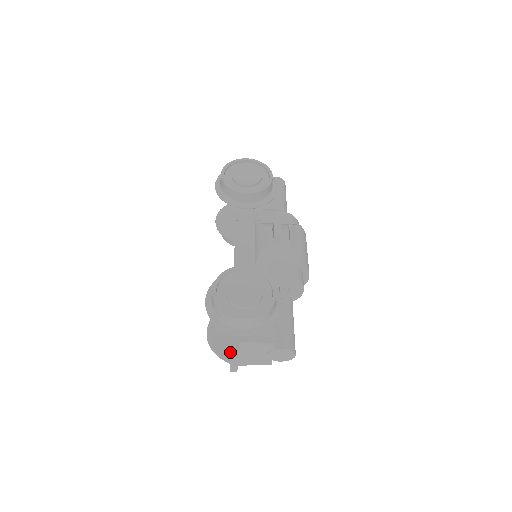
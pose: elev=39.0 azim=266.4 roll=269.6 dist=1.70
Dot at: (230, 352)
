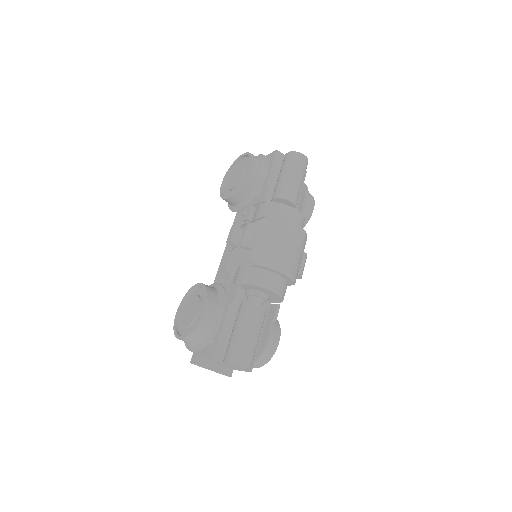
Dot at: occluded
